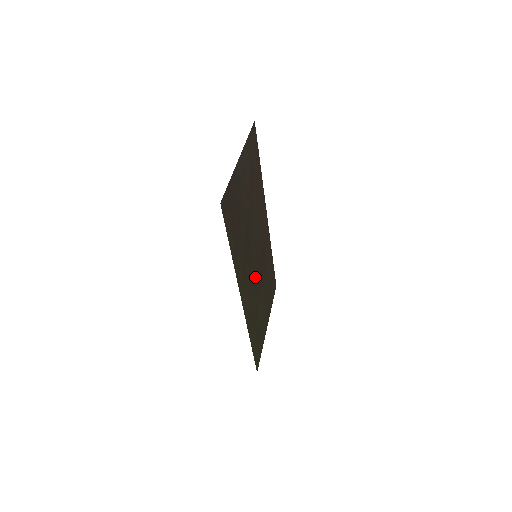
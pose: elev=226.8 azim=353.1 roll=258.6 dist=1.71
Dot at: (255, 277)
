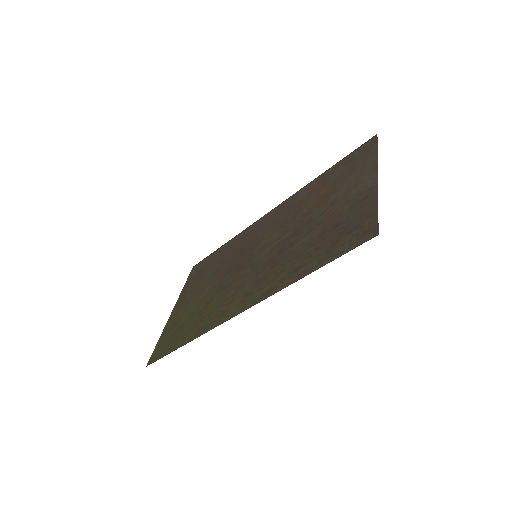
Dot at: (237, 276)
